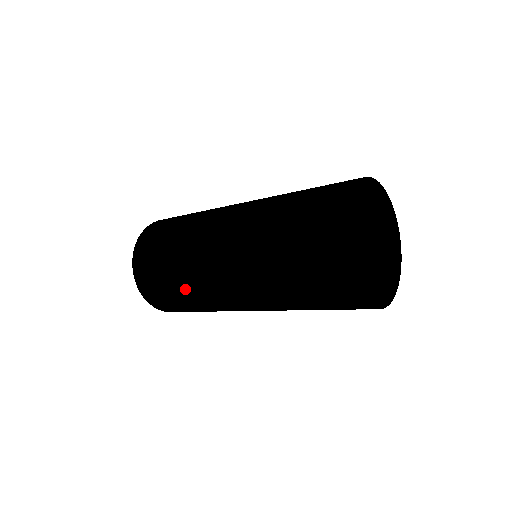
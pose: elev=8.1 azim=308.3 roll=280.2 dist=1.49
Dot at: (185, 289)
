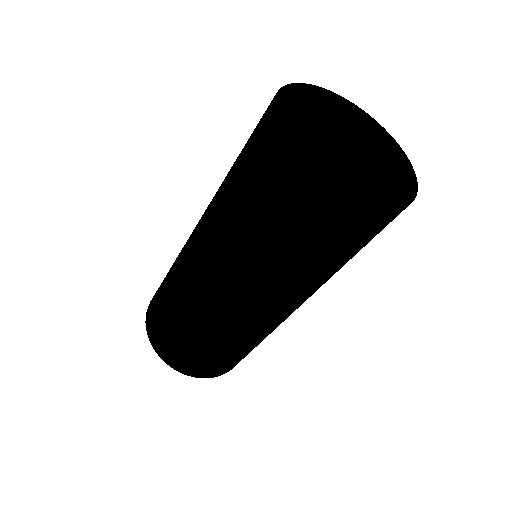
Dot at: (187, 320)
